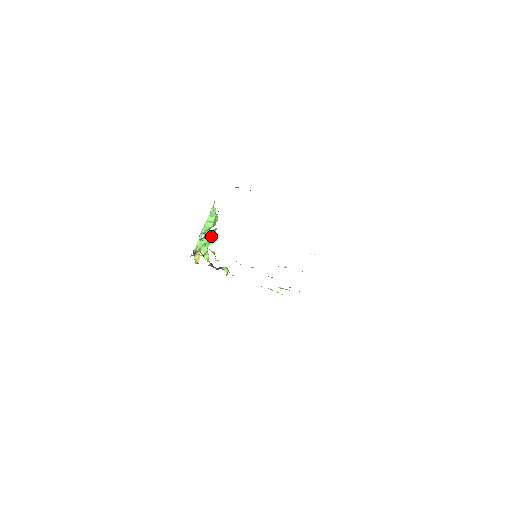
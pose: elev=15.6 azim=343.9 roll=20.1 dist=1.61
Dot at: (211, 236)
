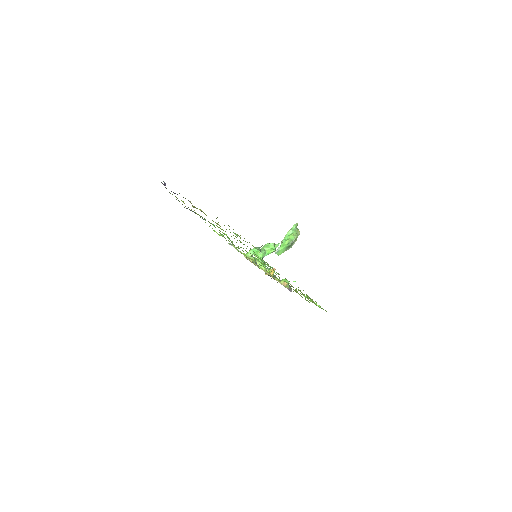
Dot at: (268, 248)
